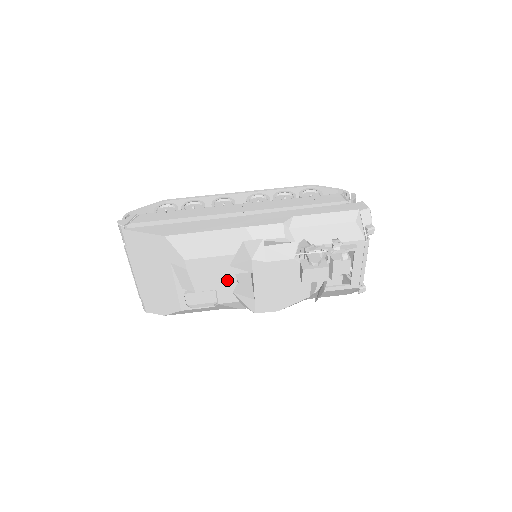
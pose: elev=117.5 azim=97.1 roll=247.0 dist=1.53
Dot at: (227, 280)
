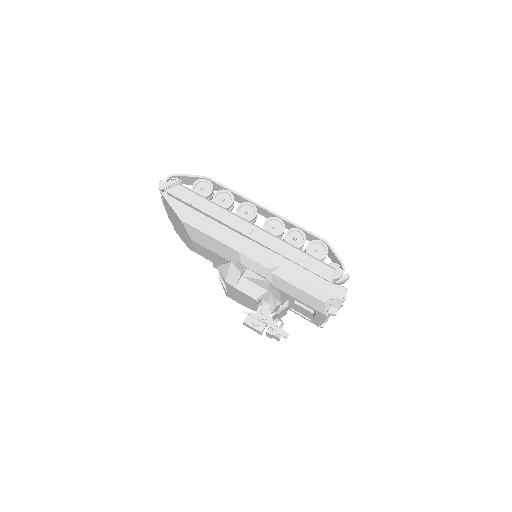
Dot at: (220, 264)
